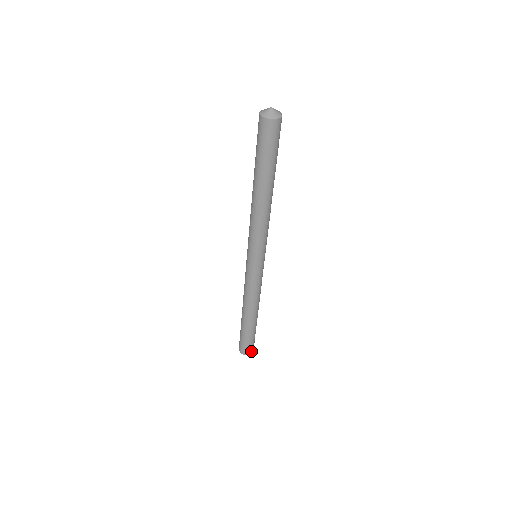
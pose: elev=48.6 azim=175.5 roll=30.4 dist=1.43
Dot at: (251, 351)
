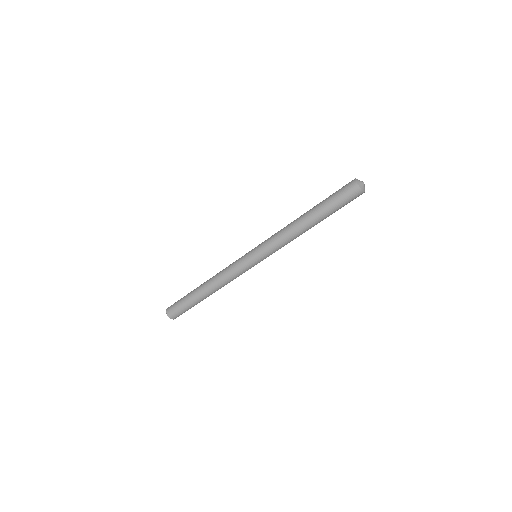
Dot at: occluded
